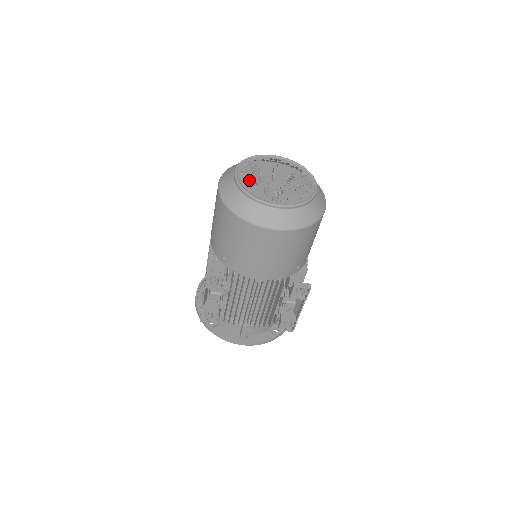
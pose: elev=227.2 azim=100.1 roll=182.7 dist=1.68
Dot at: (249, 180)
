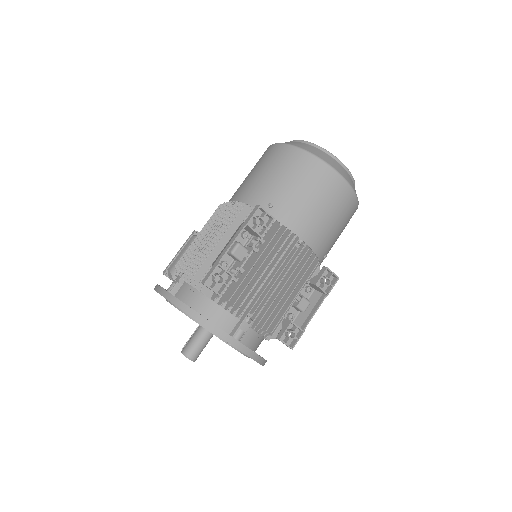
Dot at: occluded
